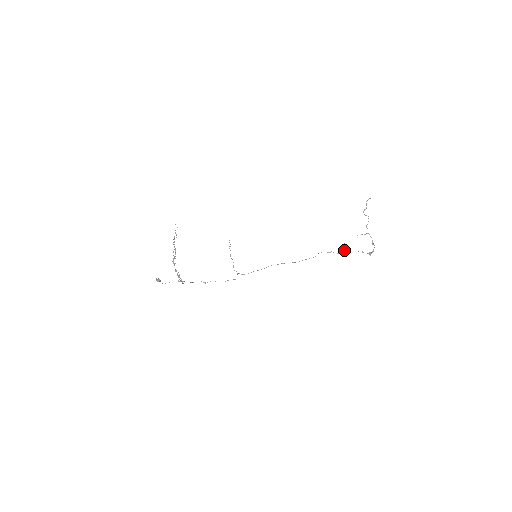
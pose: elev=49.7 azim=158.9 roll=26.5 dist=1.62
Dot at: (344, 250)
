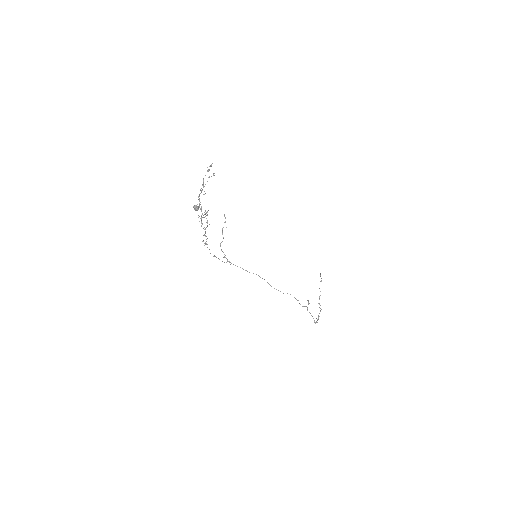
Dot at: occluded
